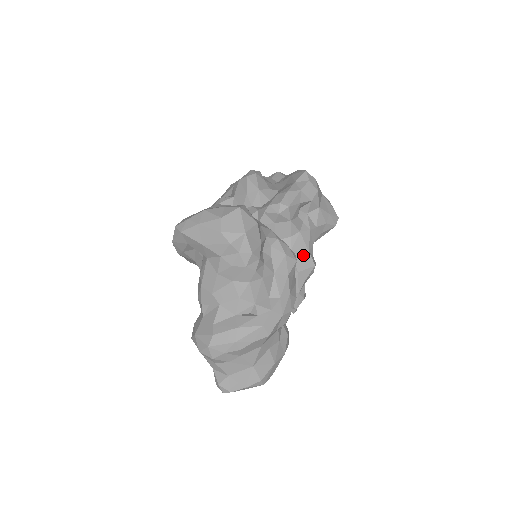
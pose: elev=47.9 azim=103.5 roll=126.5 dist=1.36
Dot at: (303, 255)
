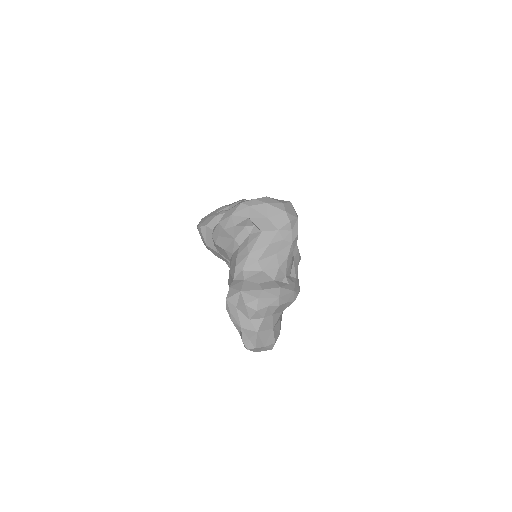
Dot at: occluded
